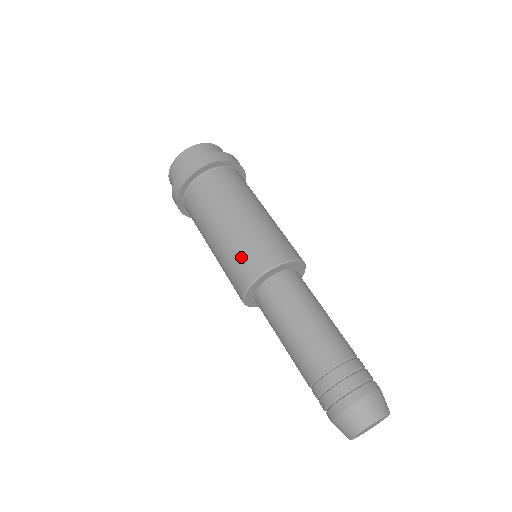
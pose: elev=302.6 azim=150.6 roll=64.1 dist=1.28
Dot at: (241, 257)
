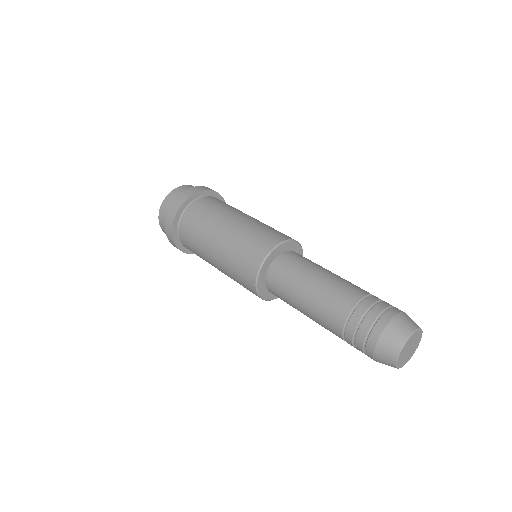
Dot at: (244, 250)
